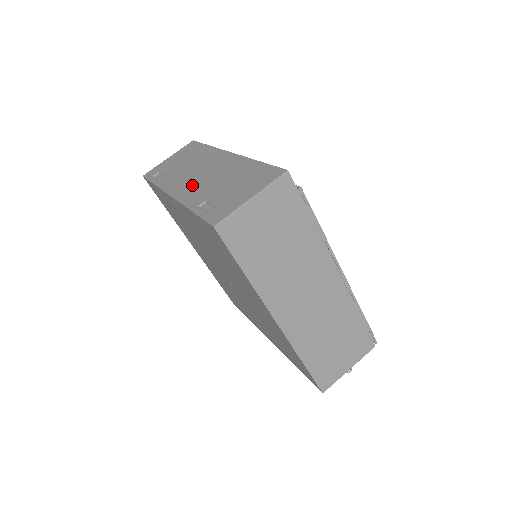
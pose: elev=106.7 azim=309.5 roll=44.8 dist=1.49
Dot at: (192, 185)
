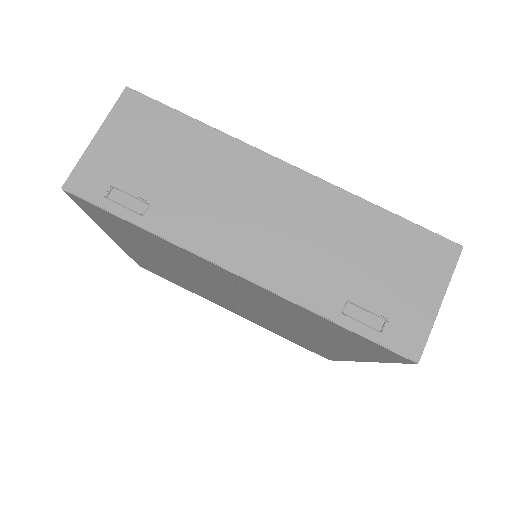
Dot at: (273, 251)
